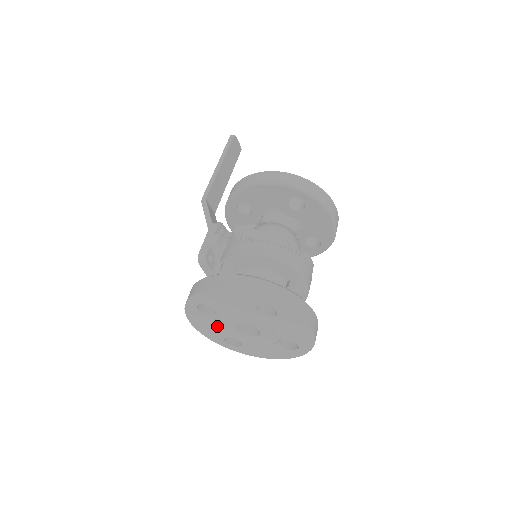
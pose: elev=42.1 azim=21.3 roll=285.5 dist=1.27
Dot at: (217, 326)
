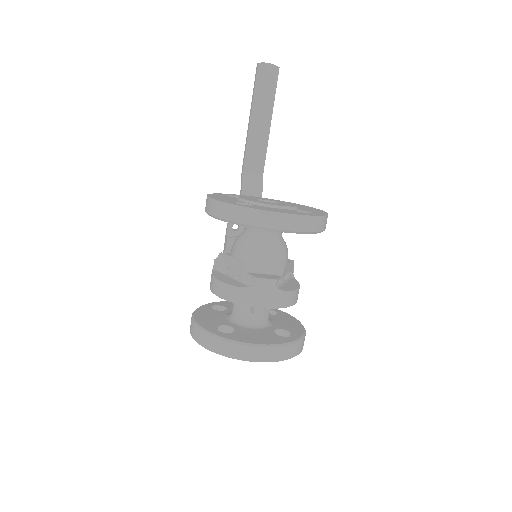
Dot at: occluded
